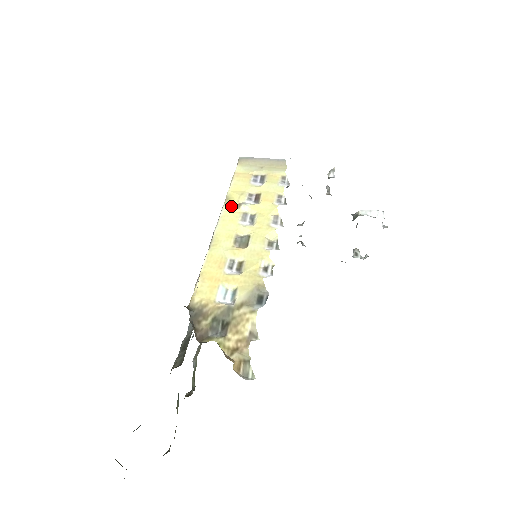
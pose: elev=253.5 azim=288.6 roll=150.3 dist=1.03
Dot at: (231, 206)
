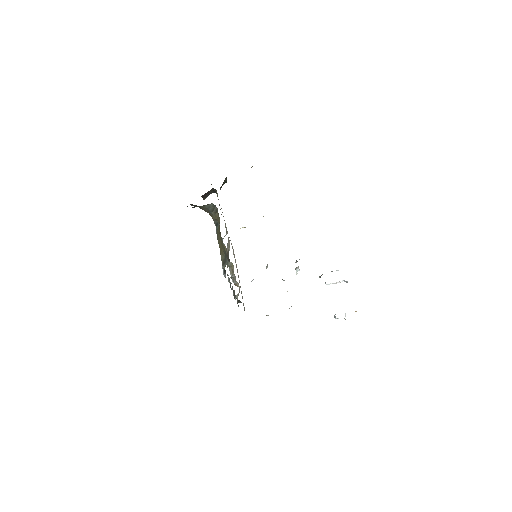
Dot at: occluded
